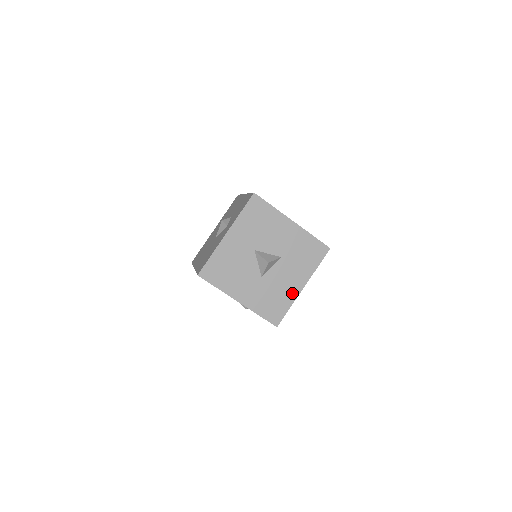
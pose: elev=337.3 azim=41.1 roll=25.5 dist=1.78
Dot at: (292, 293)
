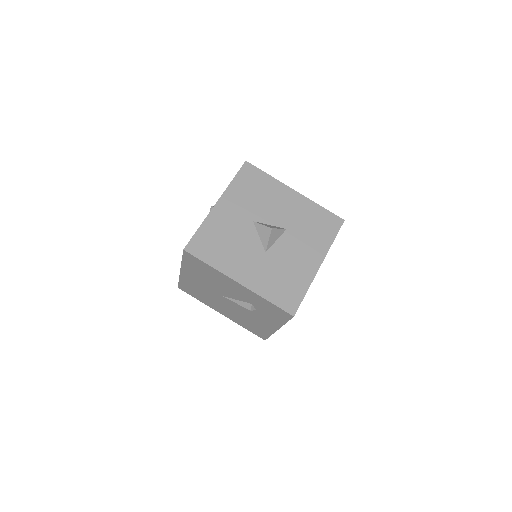
Dot at: (307, 272)
